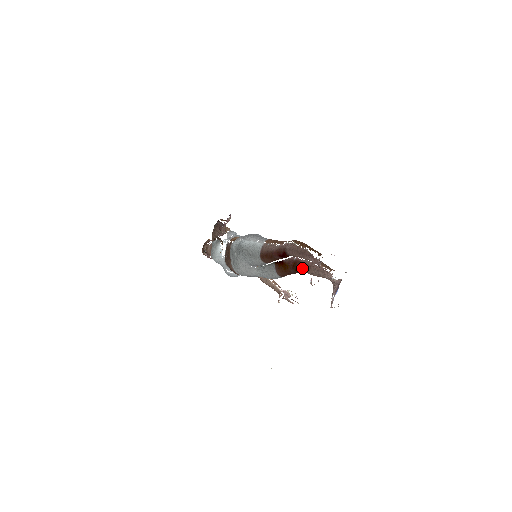
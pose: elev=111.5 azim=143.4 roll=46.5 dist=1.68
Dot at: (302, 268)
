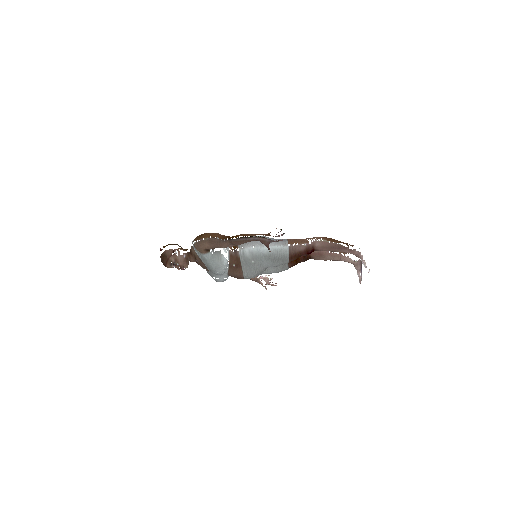
Dot at: (312, 257)
